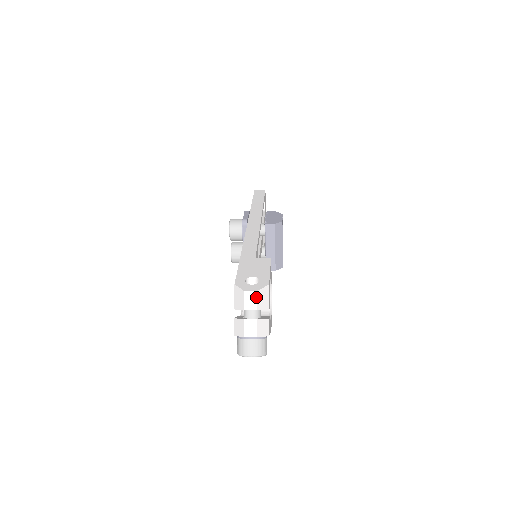
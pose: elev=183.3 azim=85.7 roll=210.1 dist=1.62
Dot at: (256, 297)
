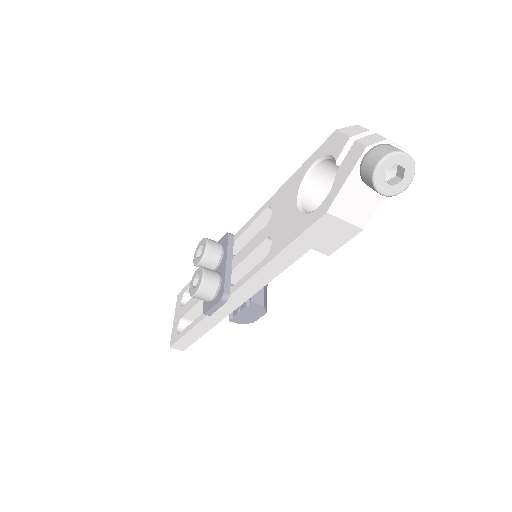
Dot at: occluded
